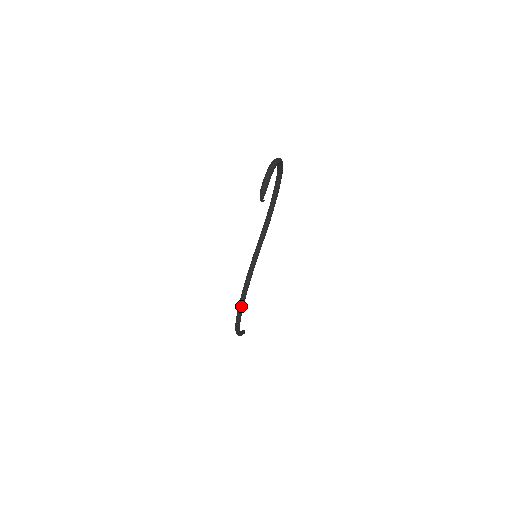
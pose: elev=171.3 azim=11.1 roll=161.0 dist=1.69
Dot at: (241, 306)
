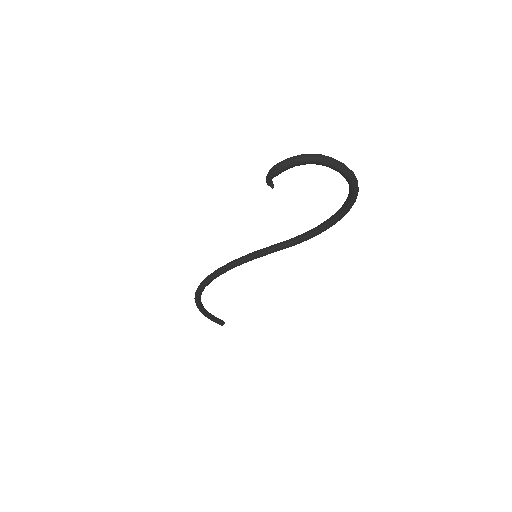
Dot at: (204, 282)
